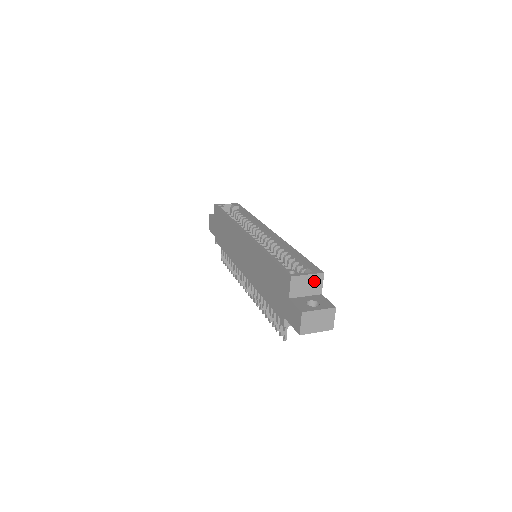
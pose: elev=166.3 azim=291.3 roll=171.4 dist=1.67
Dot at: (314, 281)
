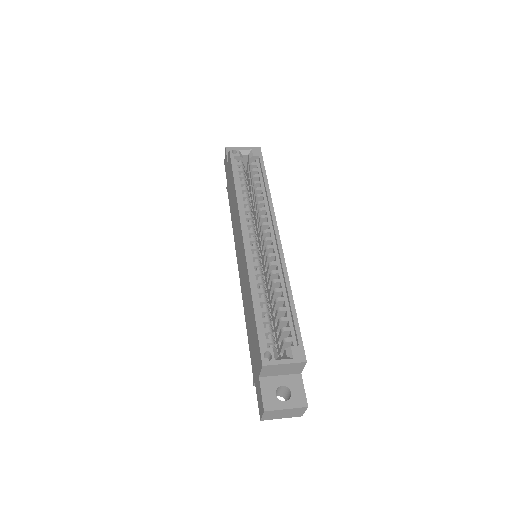
Dot at: (293, 367)
